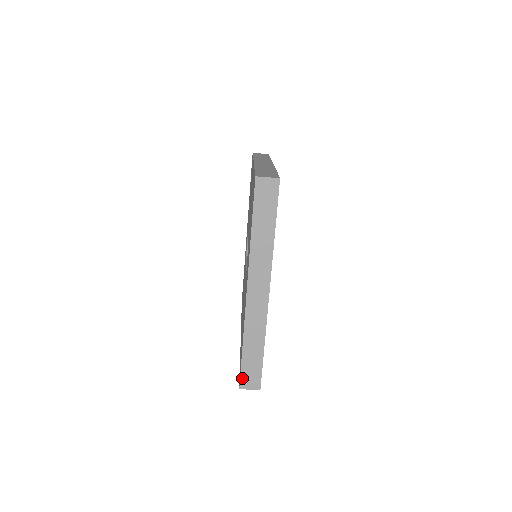
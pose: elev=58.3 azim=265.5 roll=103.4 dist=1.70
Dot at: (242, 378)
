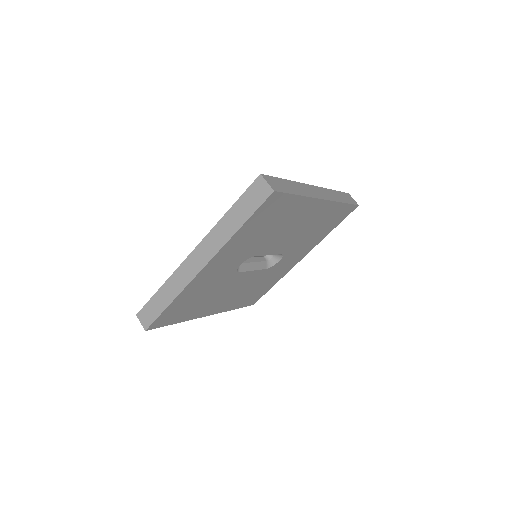
Dot at: (143, 309)
